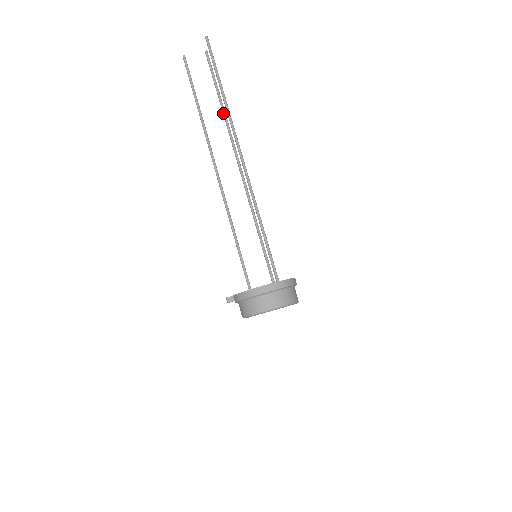
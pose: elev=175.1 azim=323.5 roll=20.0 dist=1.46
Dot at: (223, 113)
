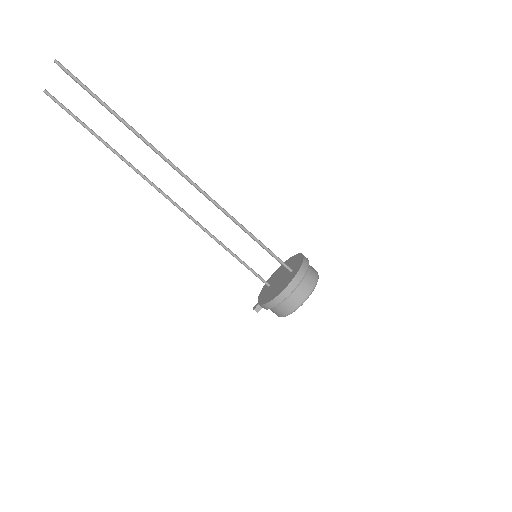
Dot at: occluded
